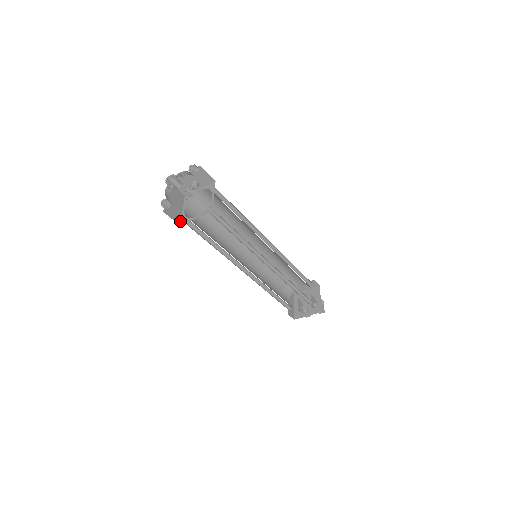
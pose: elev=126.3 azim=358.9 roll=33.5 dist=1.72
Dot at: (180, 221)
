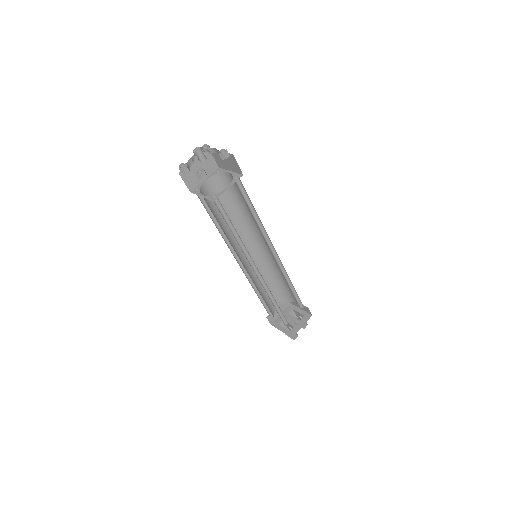
Dot at: occluded
